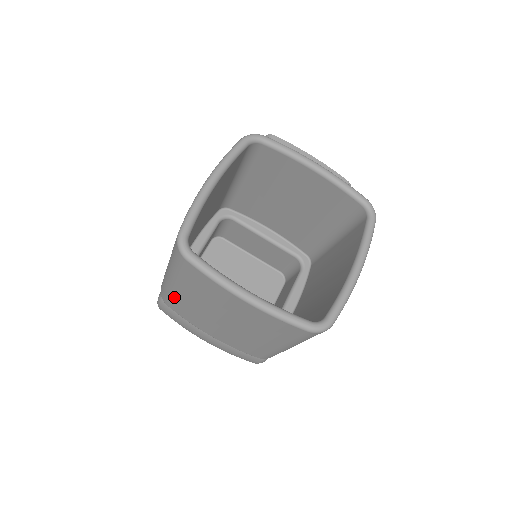
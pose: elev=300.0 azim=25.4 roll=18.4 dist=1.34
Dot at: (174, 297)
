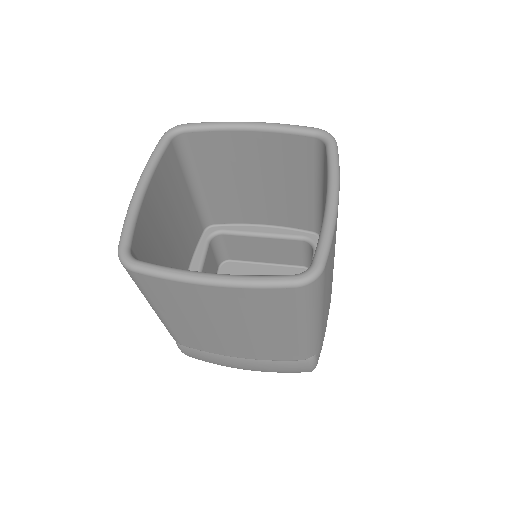
Dot at: (174, 329)
